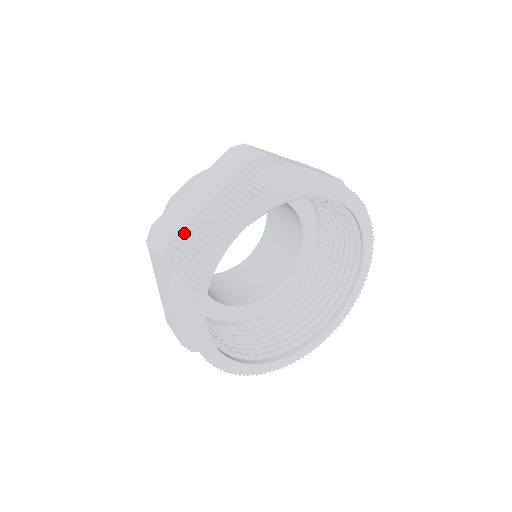
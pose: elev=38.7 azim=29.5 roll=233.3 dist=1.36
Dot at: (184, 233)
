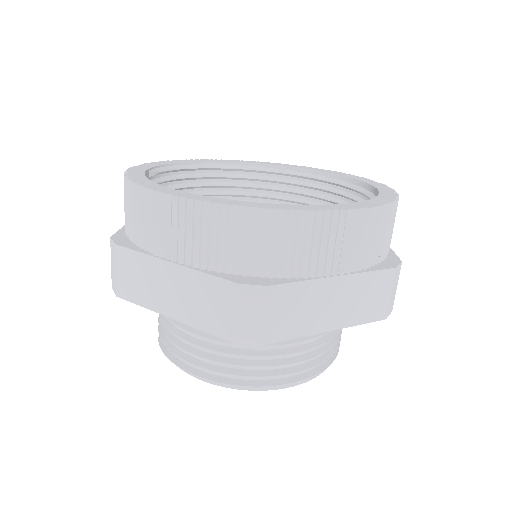
Dot at: (124, 232)
